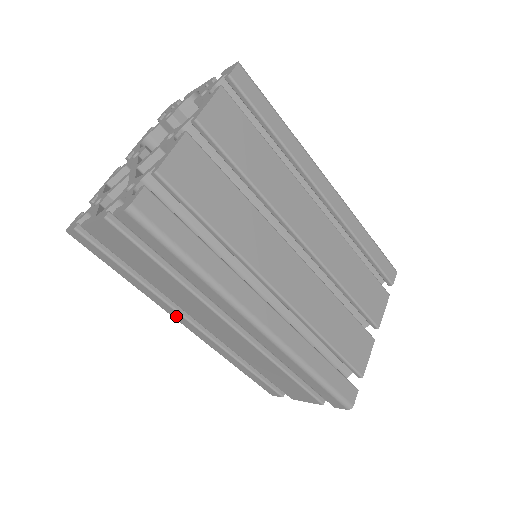
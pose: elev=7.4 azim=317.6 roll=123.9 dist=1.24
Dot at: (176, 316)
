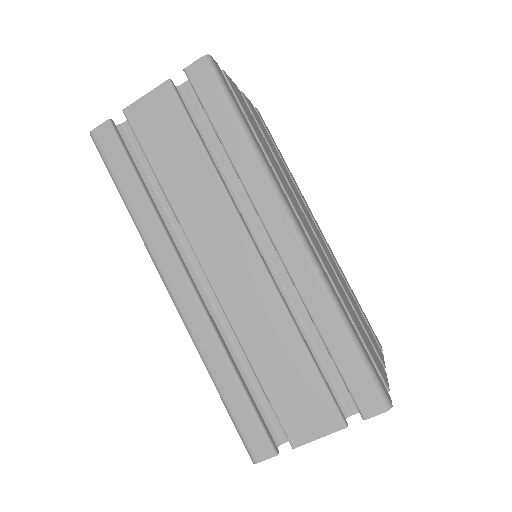
Dot at: (169, 268)
